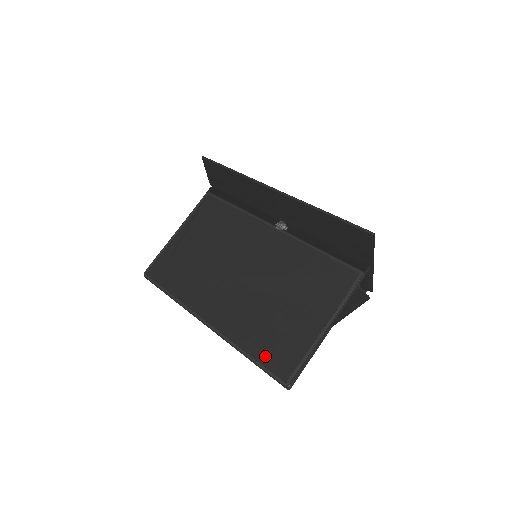
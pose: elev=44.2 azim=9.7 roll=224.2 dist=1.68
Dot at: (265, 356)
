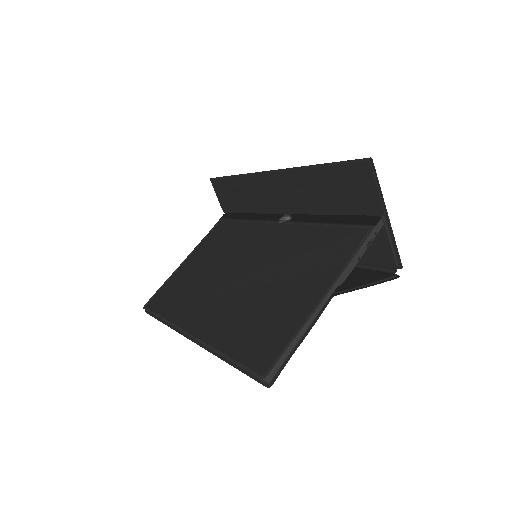
Dot at: (244, 351)
